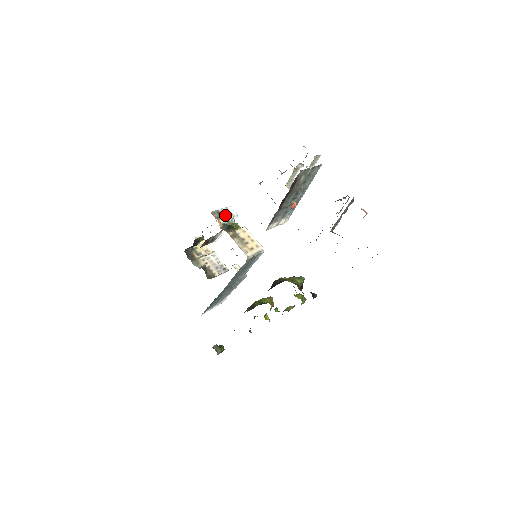
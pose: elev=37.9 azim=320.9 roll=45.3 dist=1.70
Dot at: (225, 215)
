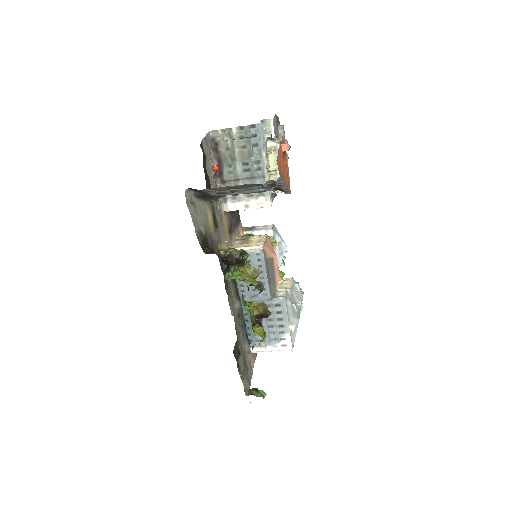
Dot at: (257, 229)
